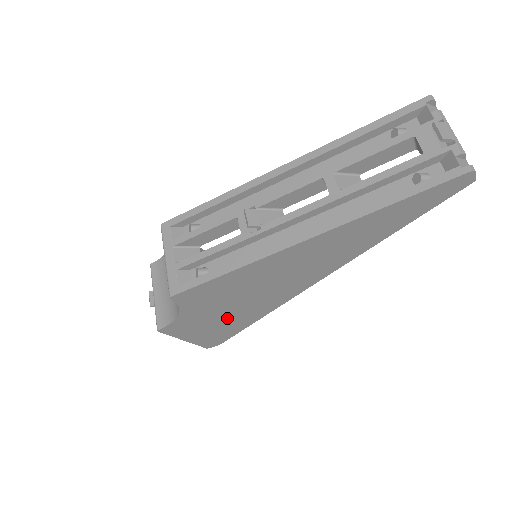
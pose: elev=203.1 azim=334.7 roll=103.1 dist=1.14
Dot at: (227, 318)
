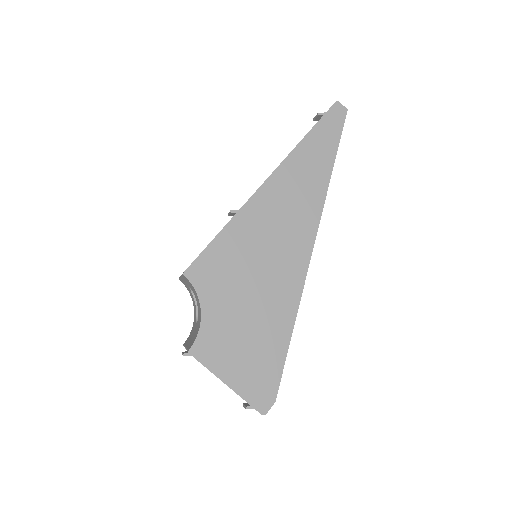
Dot at: (255, 325)
